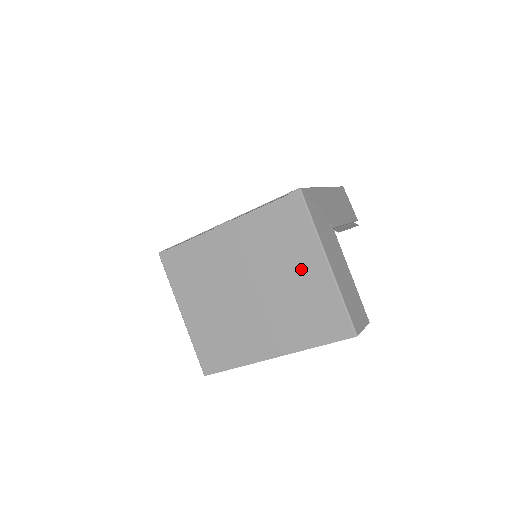
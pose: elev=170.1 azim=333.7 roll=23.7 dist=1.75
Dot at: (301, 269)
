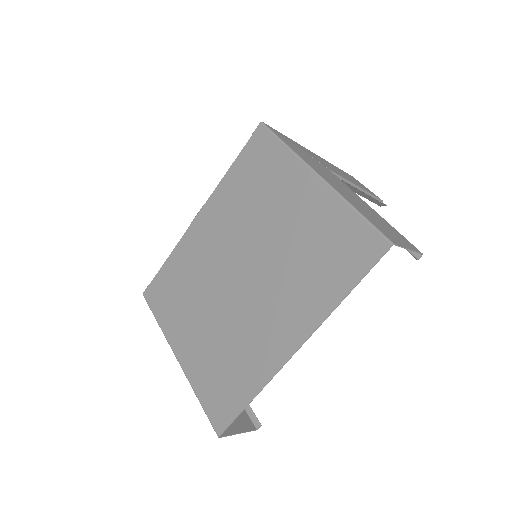
Dot at: (290, 205)
